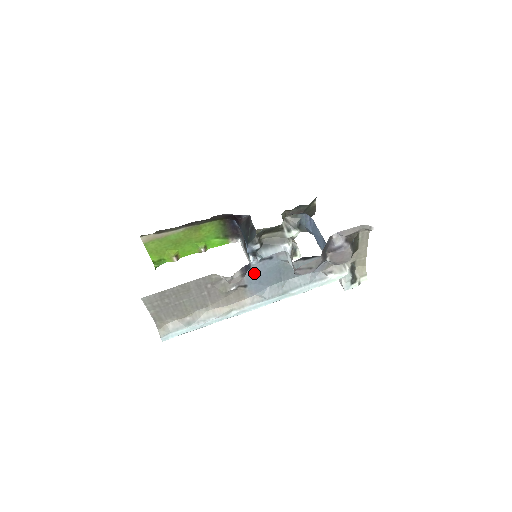
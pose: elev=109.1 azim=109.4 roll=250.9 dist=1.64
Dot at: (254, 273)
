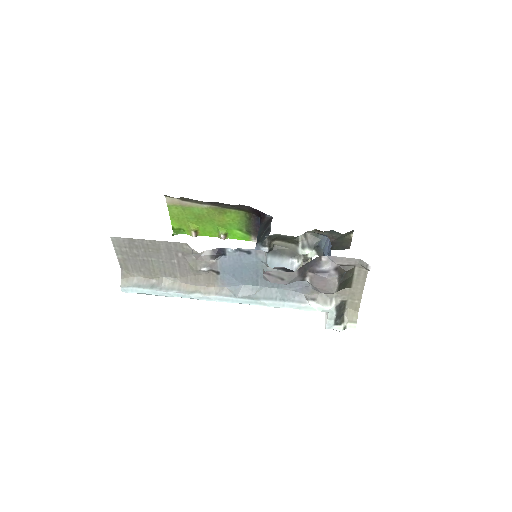
Dot at: (229, 262)
